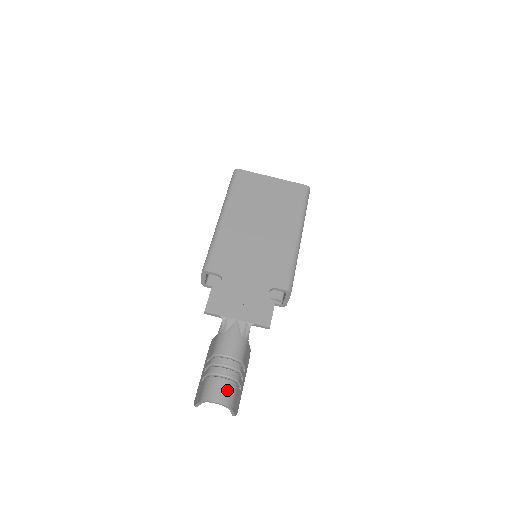
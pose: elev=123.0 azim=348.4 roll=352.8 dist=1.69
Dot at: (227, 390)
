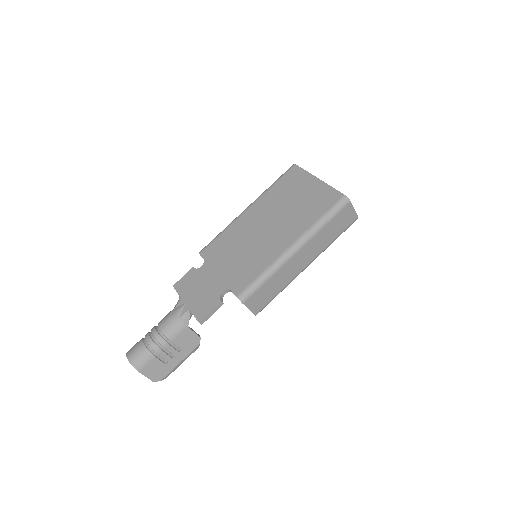
Dot at: (140, 354)
